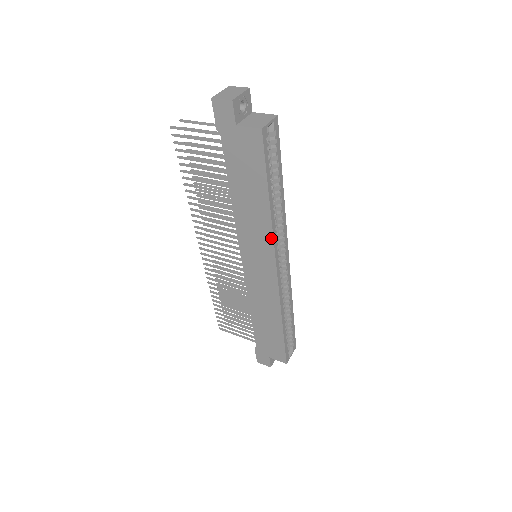
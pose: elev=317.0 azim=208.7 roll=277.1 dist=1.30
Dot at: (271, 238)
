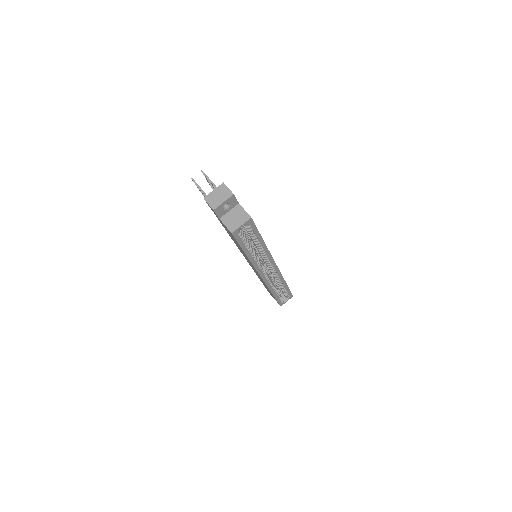
Dot at: (254, 266)
